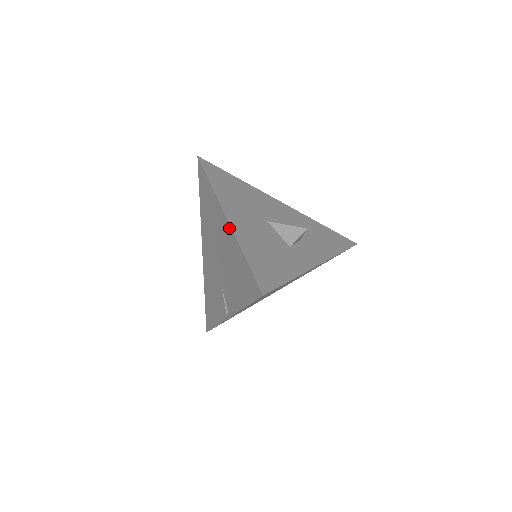
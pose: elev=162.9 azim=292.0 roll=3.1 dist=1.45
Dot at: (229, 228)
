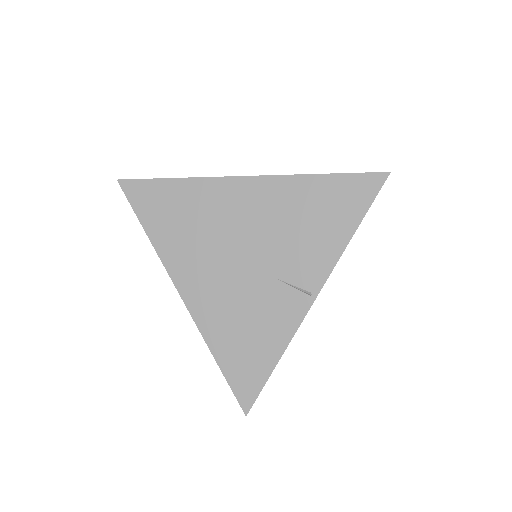
Dot at: (268, 180)
